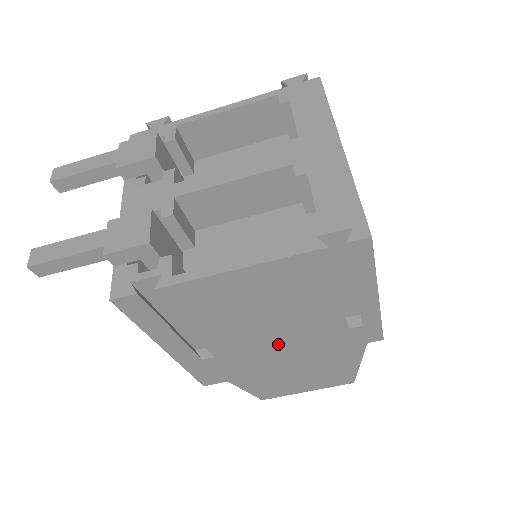
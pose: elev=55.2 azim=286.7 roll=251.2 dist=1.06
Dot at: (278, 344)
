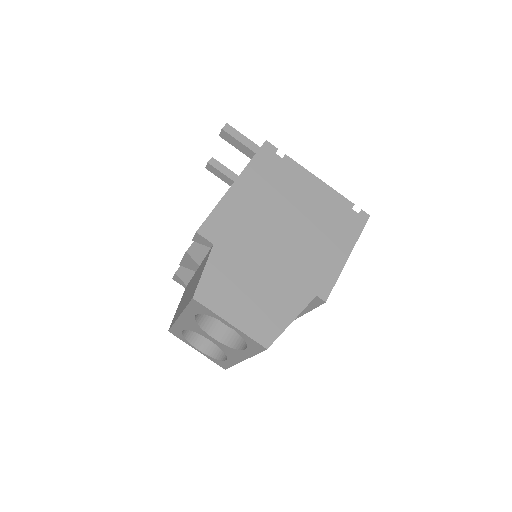
Dot at: (280, 241)
